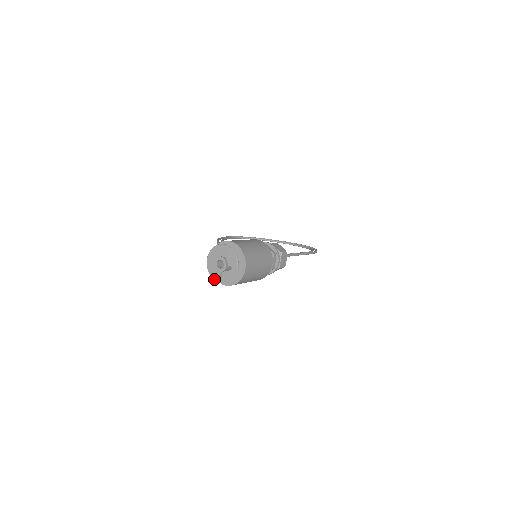
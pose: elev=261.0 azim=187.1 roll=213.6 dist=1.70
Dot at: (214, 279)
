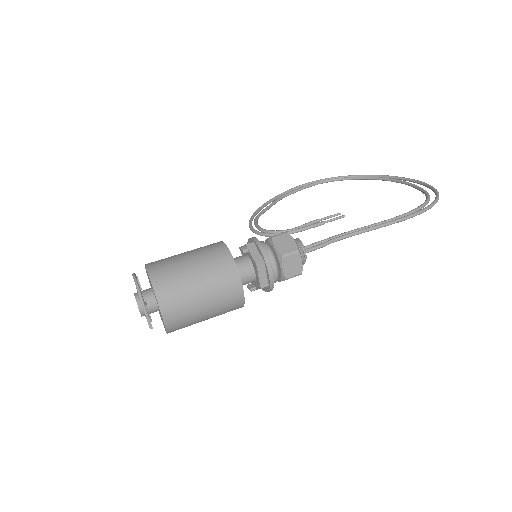
Dot at: occluded
